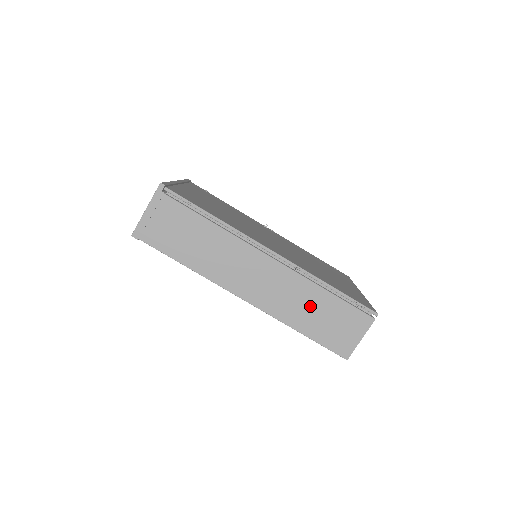
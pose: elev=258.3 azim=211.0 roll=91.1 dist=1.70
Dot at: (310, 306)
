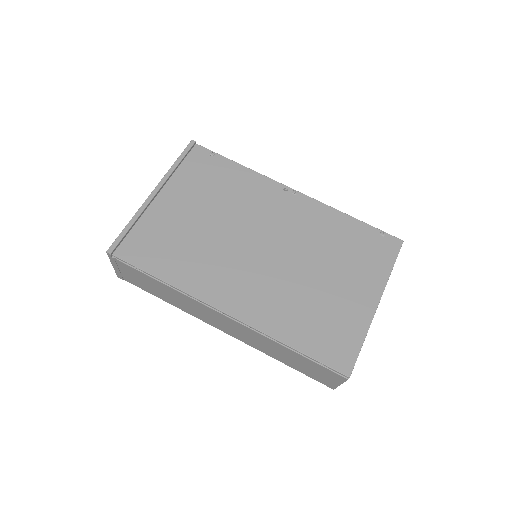
Dot at: (280, 352)
